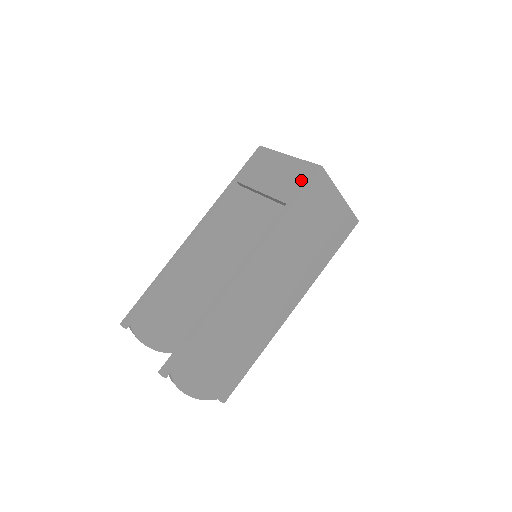
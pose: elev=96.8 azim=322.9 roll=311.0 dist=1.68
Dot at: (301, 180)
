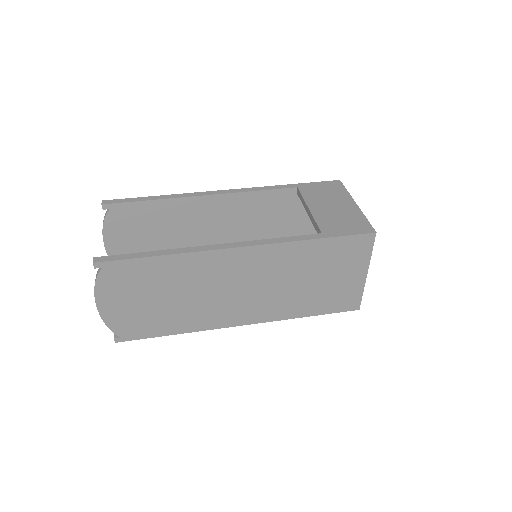
Dot at: (350, 227)
